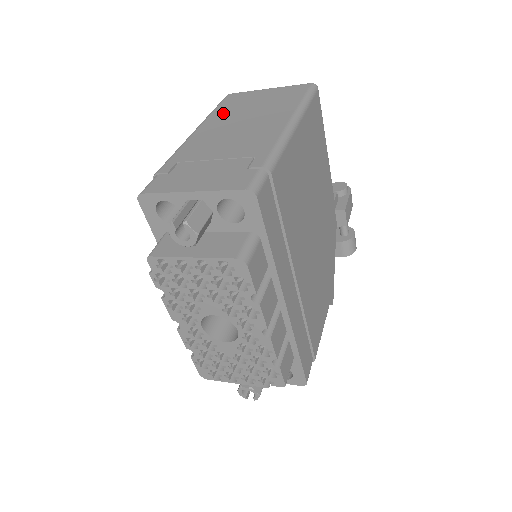
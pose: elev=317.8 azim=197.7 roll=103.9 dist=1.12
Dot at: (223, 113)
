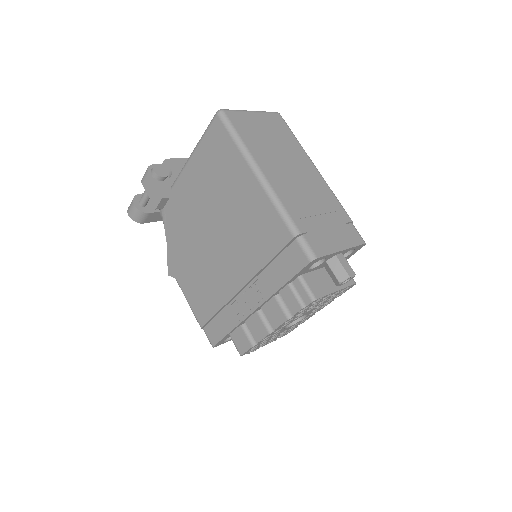
Dot at: (257, 147)
